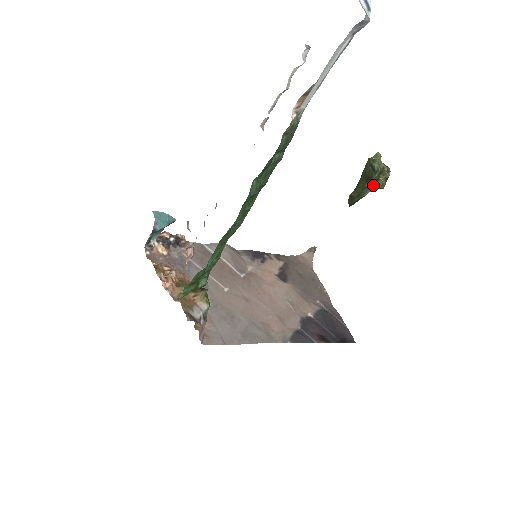
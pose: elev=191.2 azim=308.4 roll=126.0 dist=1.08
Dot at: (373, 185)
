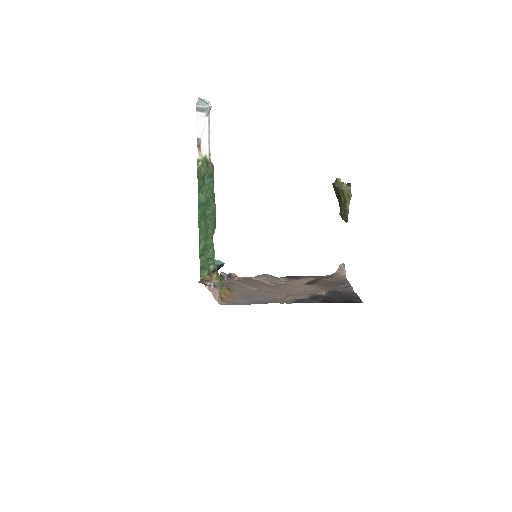
Dot at: (345, 198)
